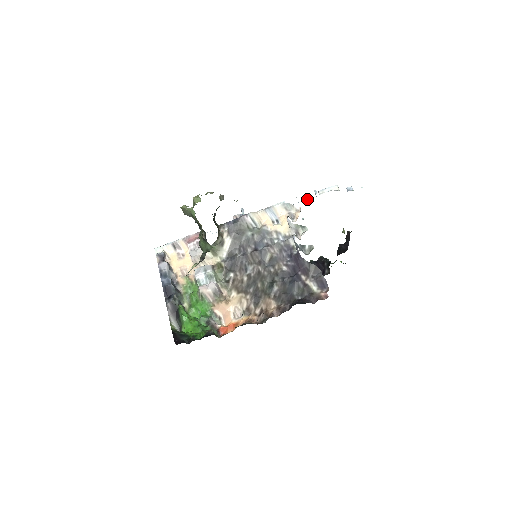
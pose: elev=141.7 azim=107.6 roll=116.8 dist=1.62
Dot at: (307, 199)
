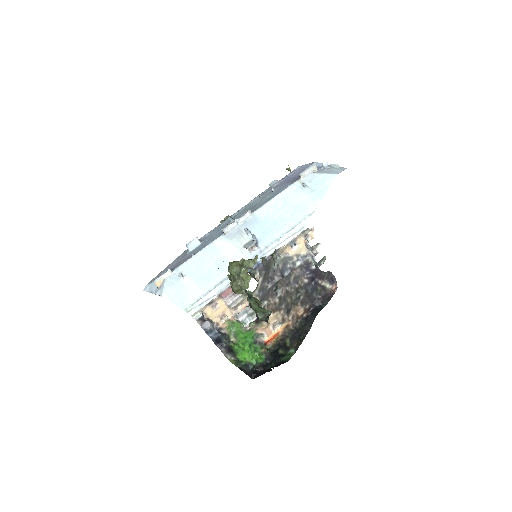
Dot at: (293, 188)
